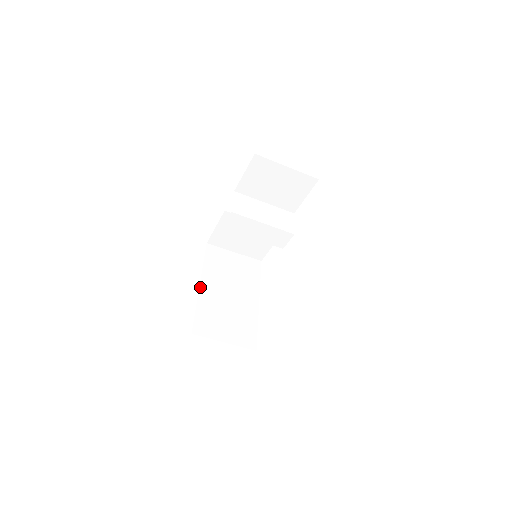
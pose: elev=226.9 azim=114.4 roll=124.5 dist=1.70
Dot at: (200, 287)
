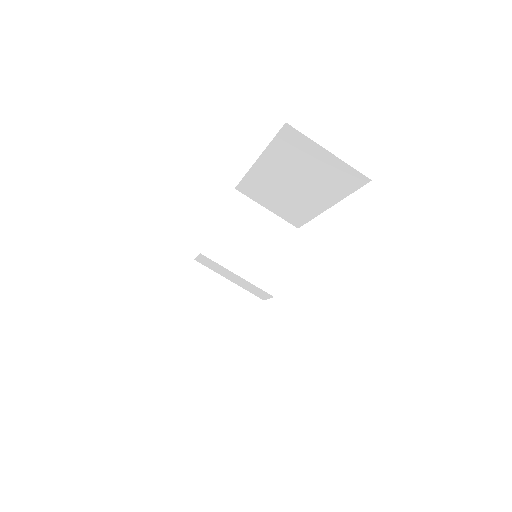
Dot at: occluded
